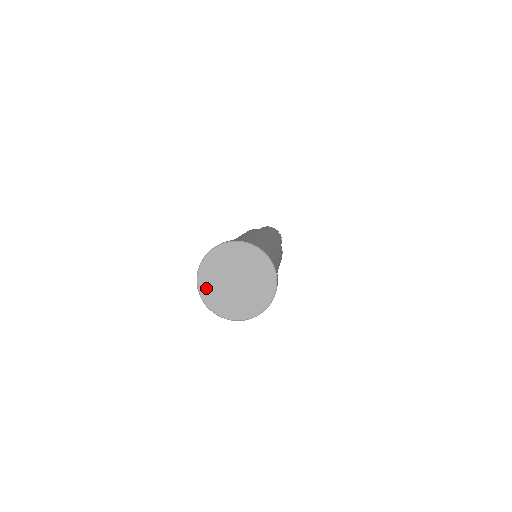
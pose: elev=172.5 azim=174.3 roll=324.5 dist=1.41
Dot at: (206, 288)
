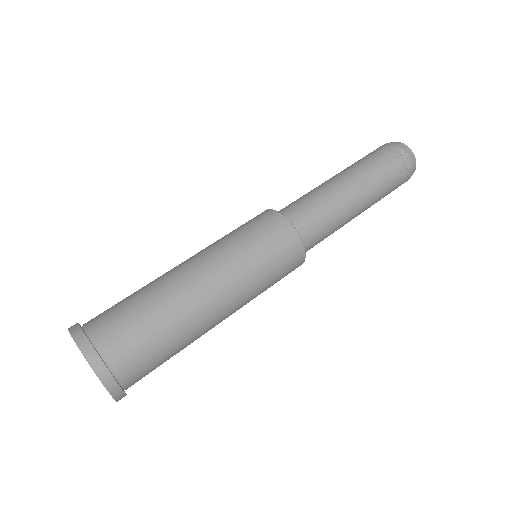
Dot at: occluded
